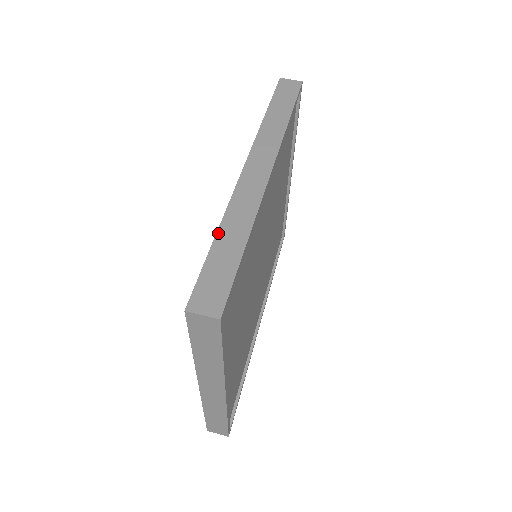
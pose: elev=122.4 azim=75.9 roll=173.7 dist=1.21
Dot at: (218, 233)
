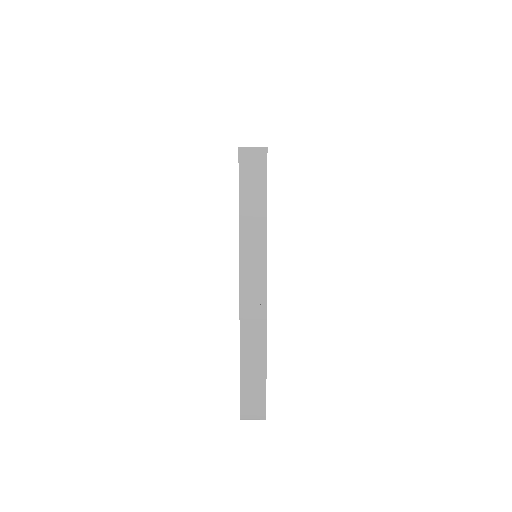
Dot at: occluded
